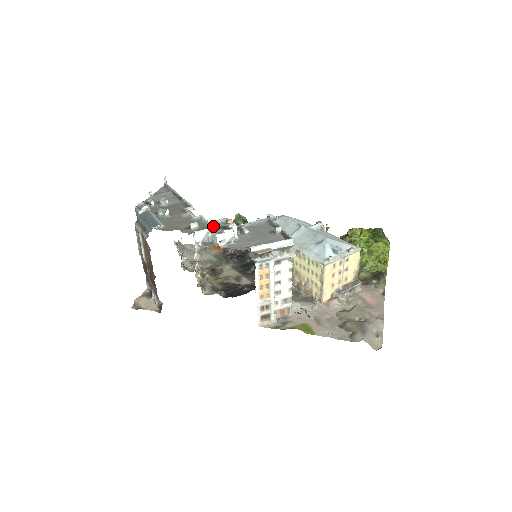
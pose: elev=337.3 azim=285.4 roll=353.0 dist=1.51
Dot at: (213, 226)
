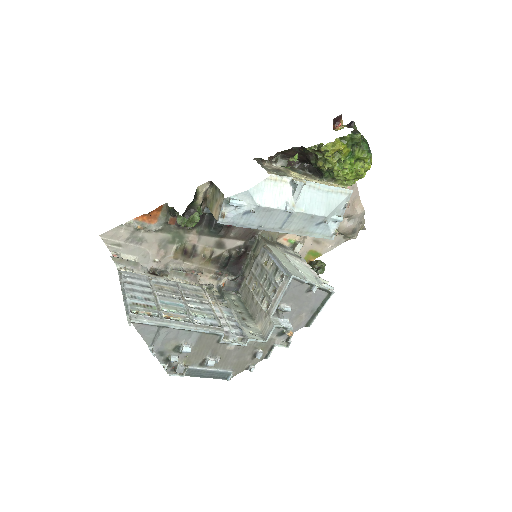
Dot at: (271, 339)
